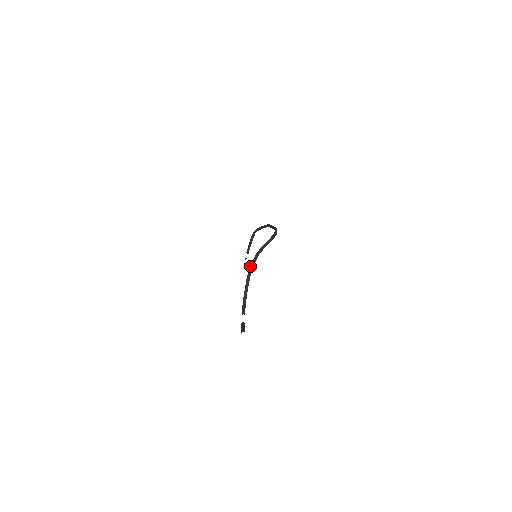
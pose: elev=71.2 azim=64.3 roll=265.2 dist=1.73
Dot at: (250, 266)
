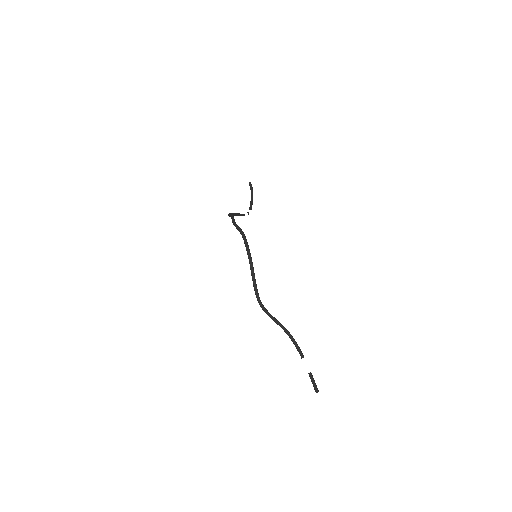
Dot at: occluded
